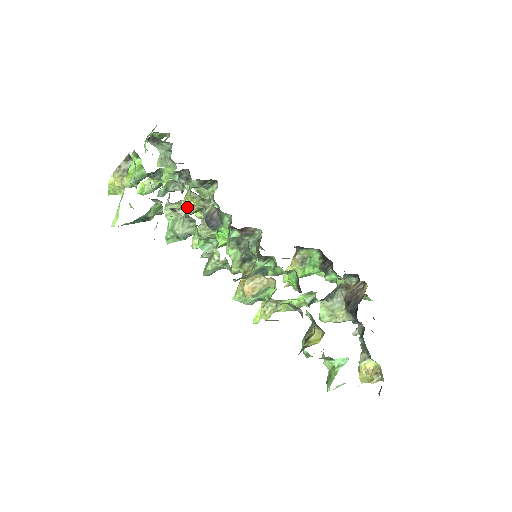
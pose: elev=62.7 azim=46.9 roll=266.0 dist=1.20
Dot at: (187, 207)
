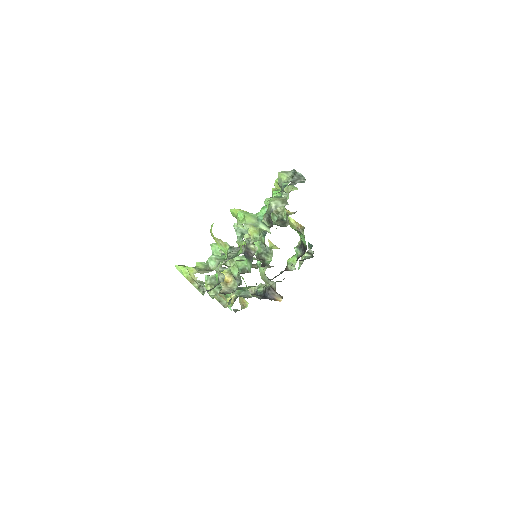
Dot at: occluded
